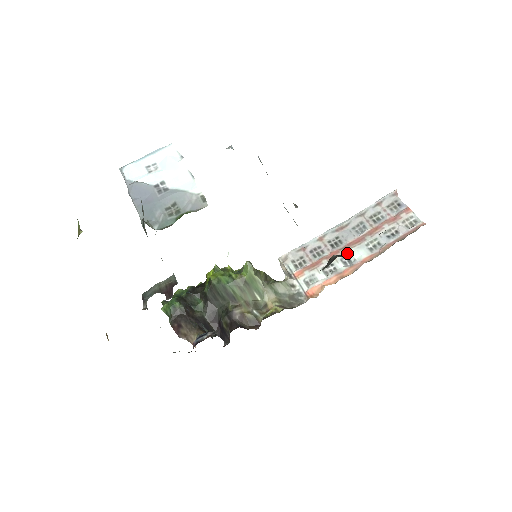
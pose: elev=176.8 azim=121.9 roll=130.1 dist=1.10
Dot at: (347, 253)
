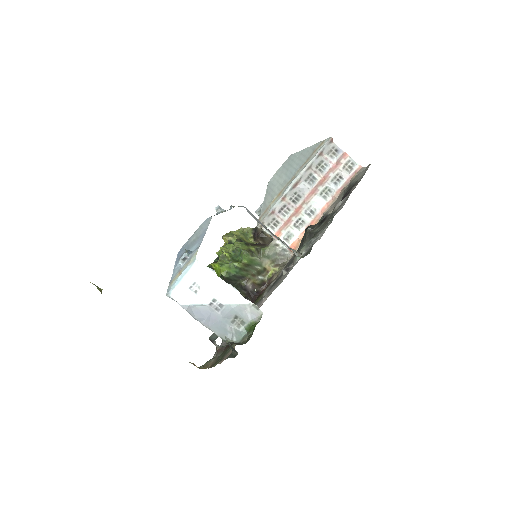
Dot at: (308, 206)
